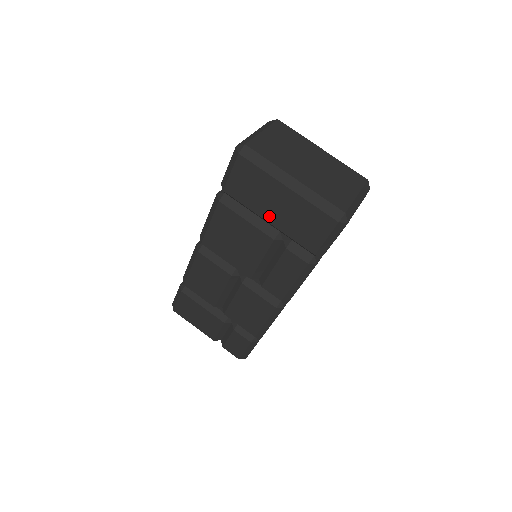
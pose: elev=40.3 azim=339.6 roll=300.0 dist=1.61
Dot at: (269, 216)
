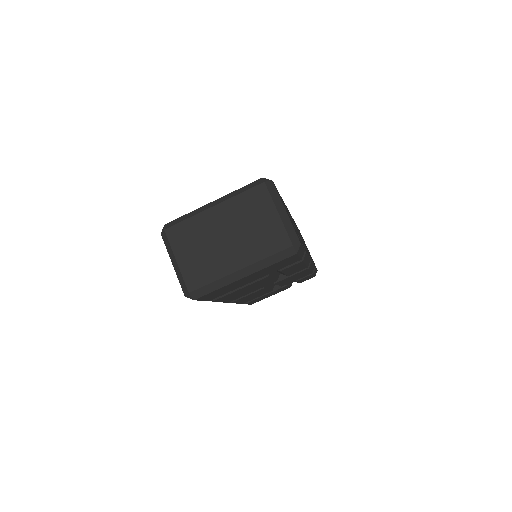
Dot at: (251, 281)
